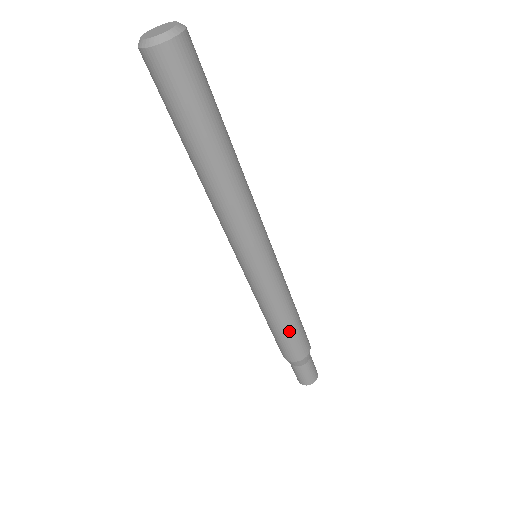
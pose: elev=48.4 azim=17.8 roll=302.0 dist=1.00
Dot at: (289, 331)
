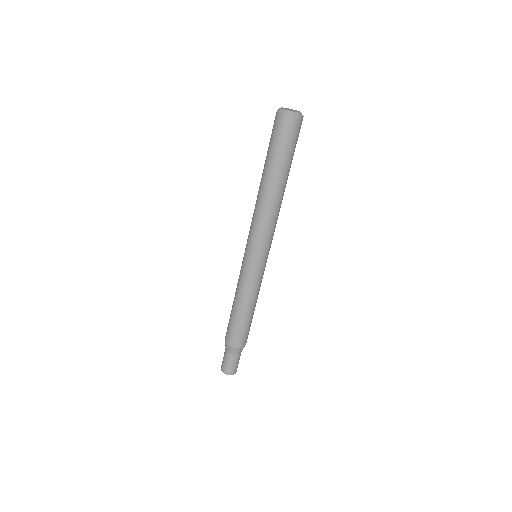
Dot at: (252, 317)
